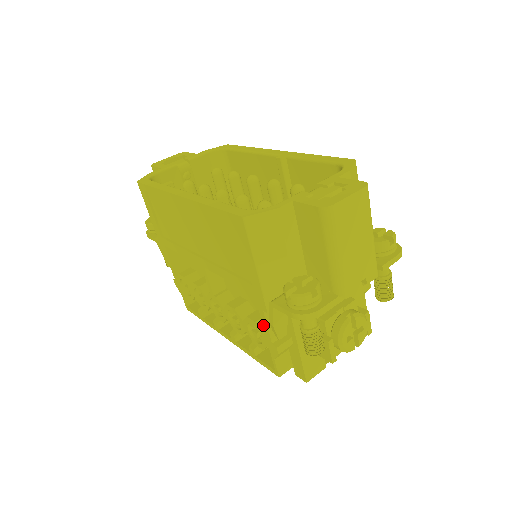
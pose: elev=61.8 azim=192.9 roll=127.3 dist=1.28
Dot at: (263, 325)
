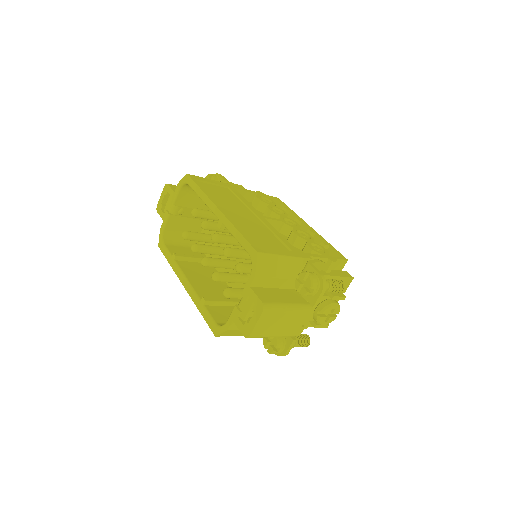
Dot at: occluded
